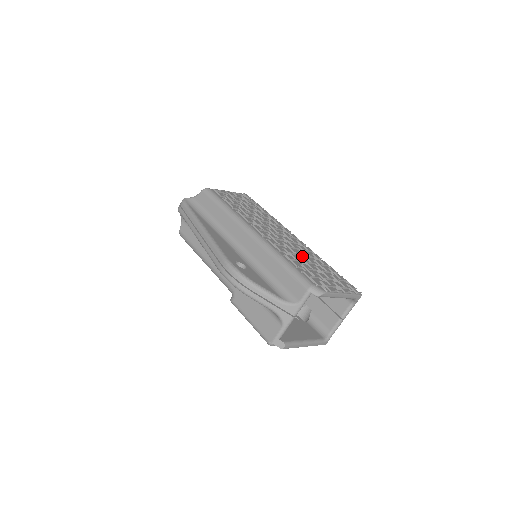
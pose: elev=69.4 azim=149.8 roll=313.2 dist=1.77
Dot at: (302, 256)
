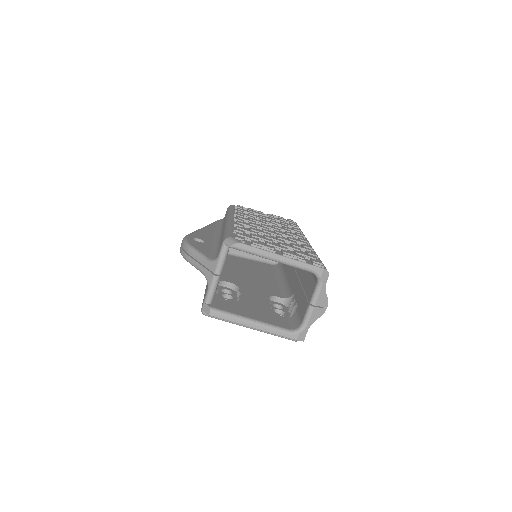
Dot at: (270, 235)
